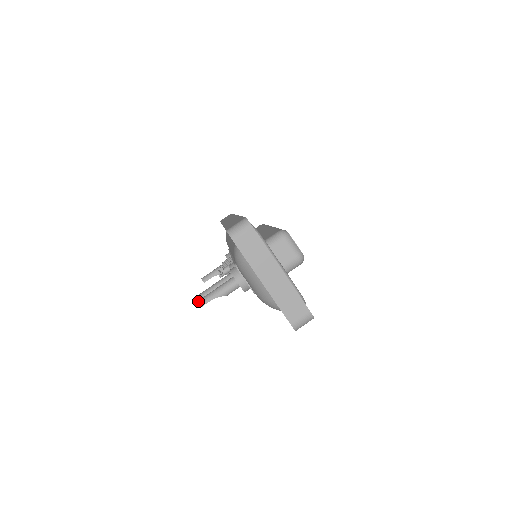
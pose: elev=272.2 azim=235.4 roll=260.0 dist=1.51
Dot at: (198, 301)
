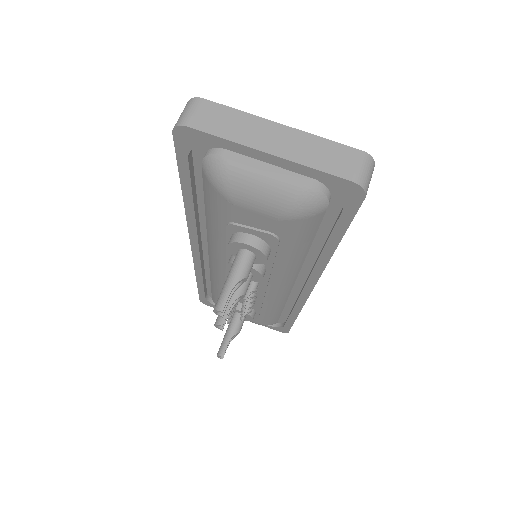
Dot at: (213, 310)
